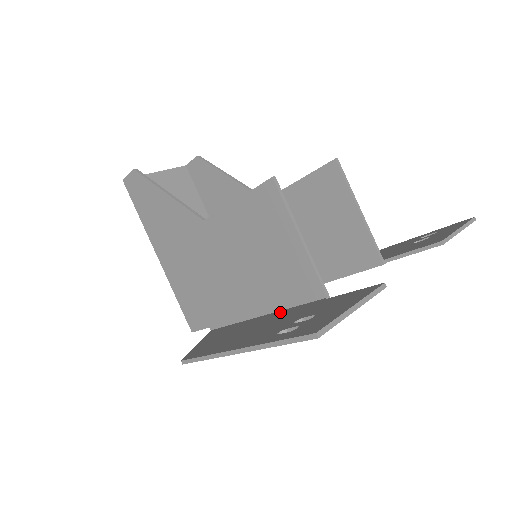
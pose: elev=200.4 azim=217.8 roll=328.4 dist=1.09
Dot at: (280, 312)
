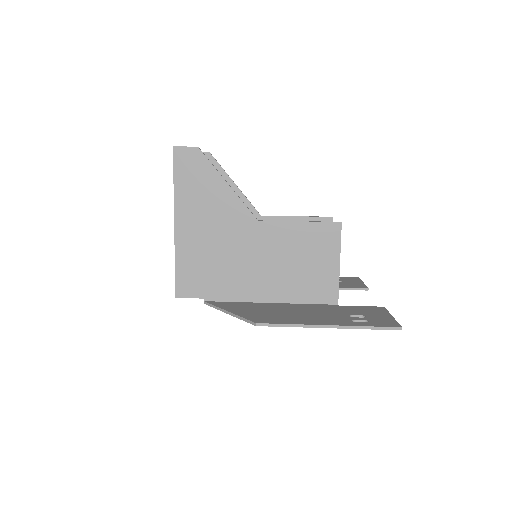
Dot at: (299, 305)
